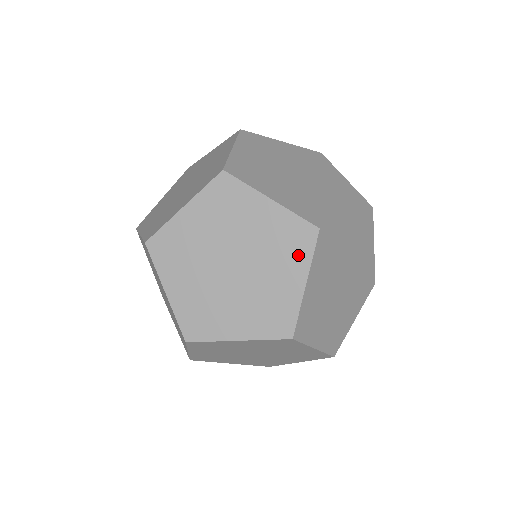
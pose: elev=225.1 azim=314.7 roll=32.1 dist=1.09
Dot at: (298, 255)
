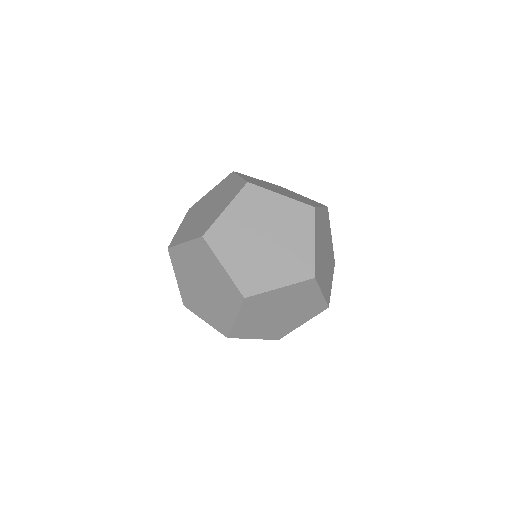
Dot at: (294, 274)
